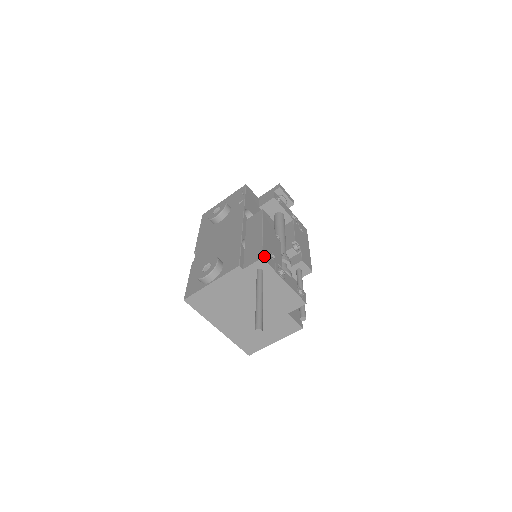
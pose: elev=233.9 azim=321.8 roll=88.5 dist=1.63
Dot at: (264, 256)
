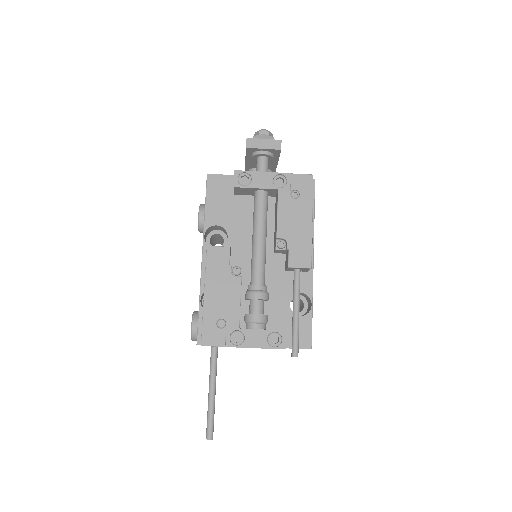
Dot at: (205, 339)
